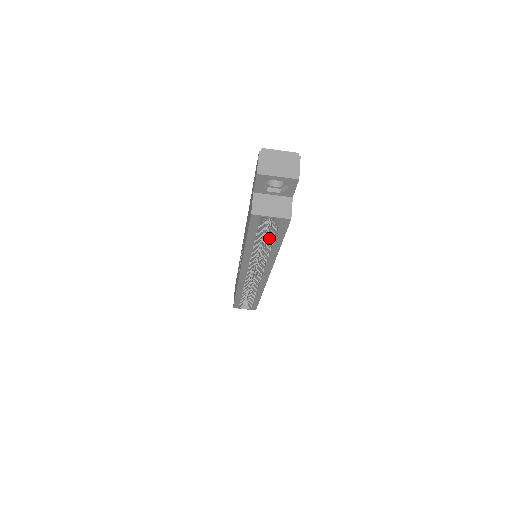
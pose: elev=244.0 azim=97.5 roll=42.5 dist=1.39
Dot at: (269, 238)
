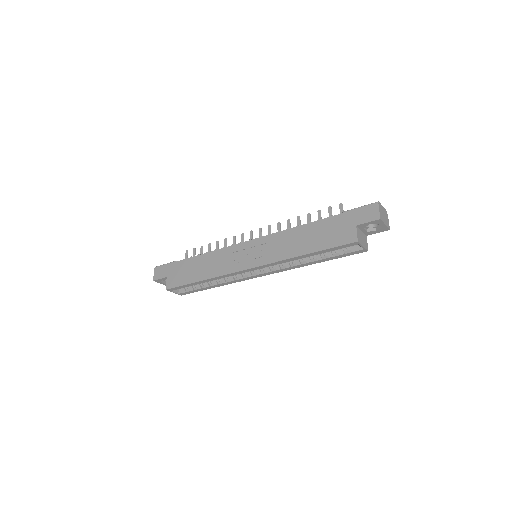
Dot at: (322, 254)
